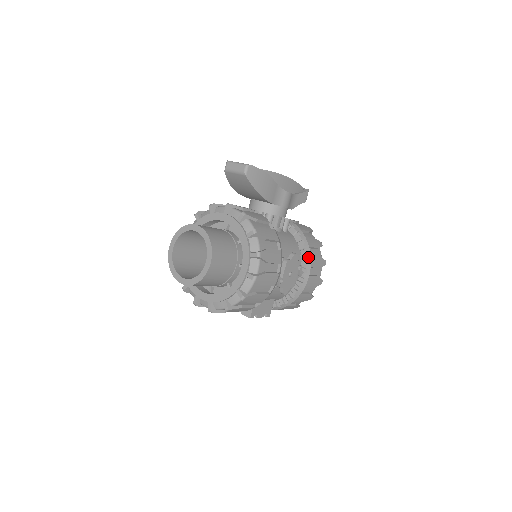
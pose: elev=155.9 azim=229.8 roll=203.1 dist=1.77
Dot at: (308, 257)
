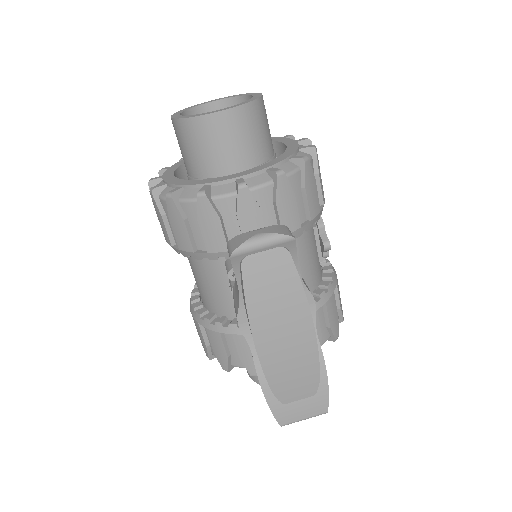
Dot at: occluded
